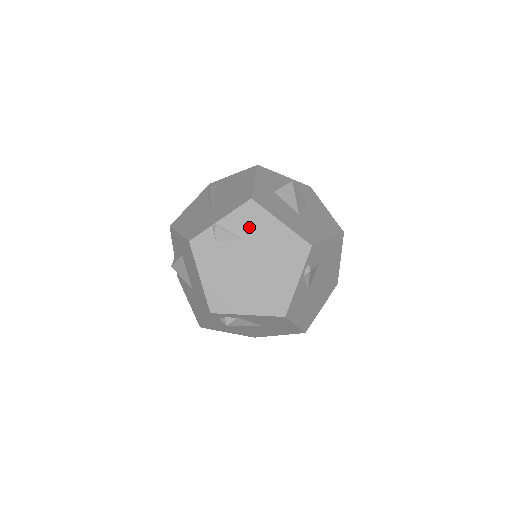
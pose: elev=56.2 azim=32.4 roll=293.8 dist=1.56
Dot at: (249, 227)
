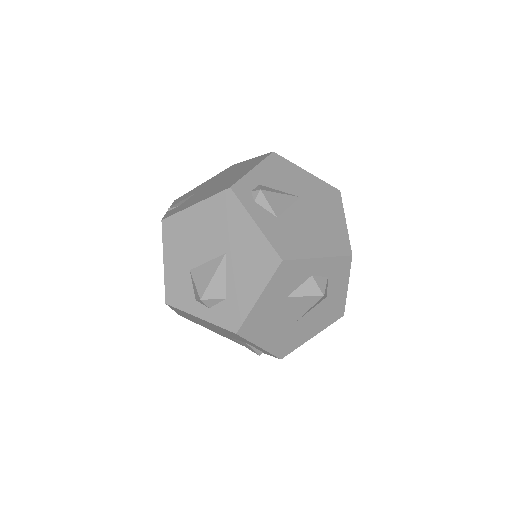
Dot at: (190, 194)
